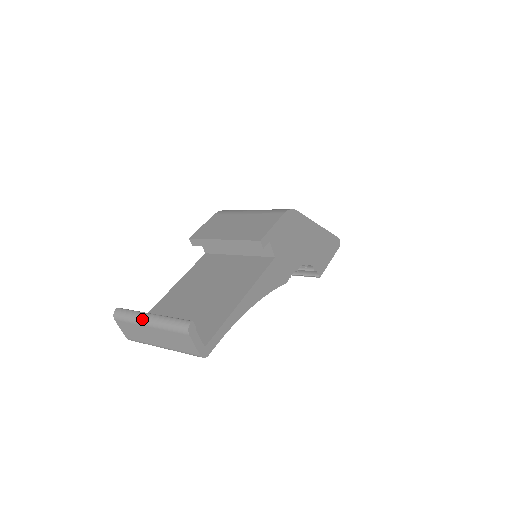
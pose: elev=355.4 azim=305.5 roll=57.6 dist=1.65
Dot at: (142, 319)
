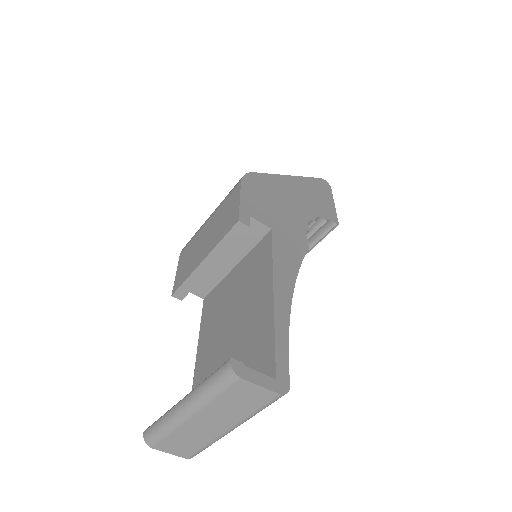
Dot at: (177, 416)
